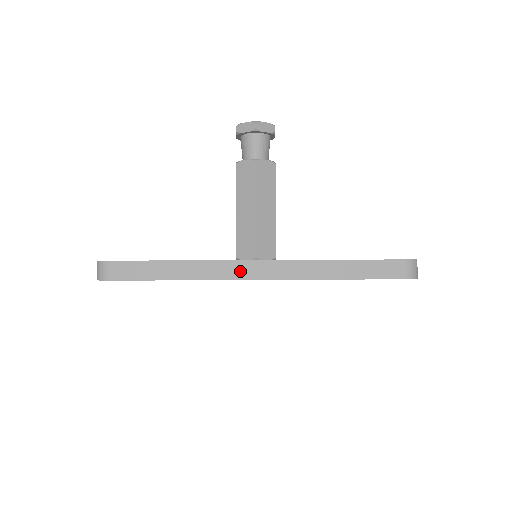
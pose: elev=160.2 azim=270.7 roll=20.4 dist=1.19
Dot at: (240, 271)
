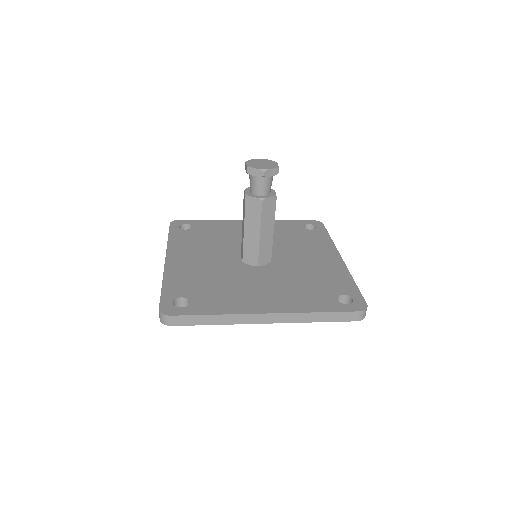
Dot at: (256, 319)
